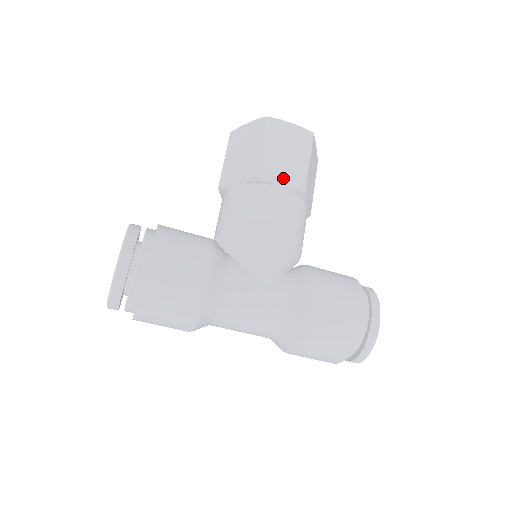
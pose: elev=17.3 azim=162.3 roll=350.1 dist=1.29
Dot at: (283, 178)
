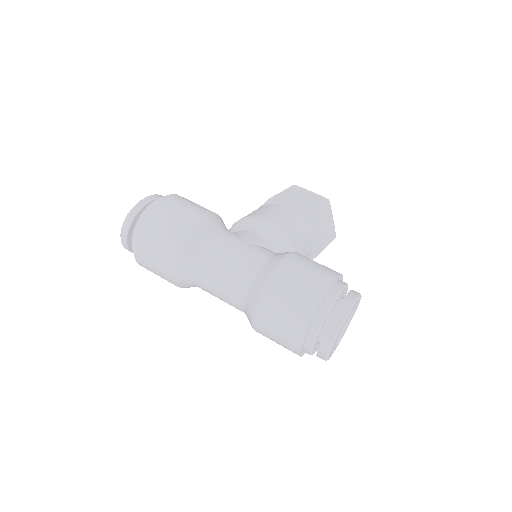
Dot at: (293, 205)
